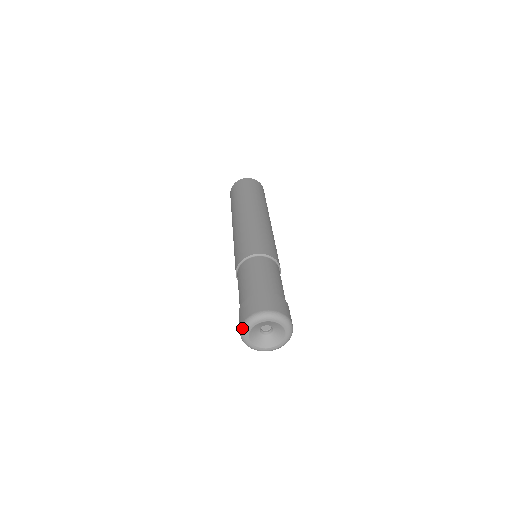
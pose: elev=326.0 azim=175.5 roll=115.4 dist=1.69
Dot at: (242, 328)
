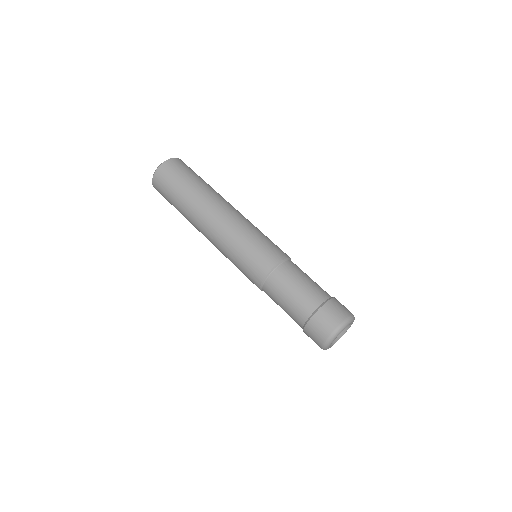
Dot at: (330, 339)
